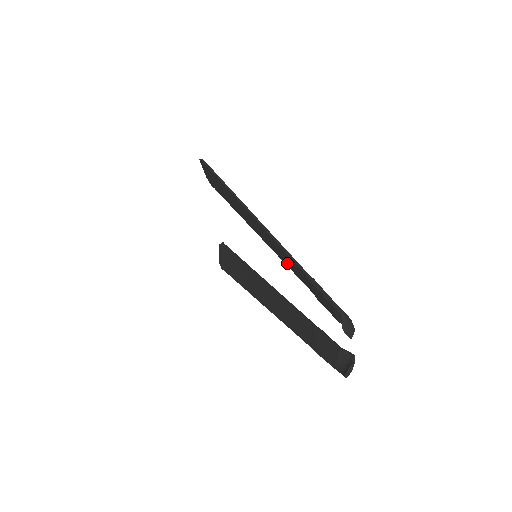
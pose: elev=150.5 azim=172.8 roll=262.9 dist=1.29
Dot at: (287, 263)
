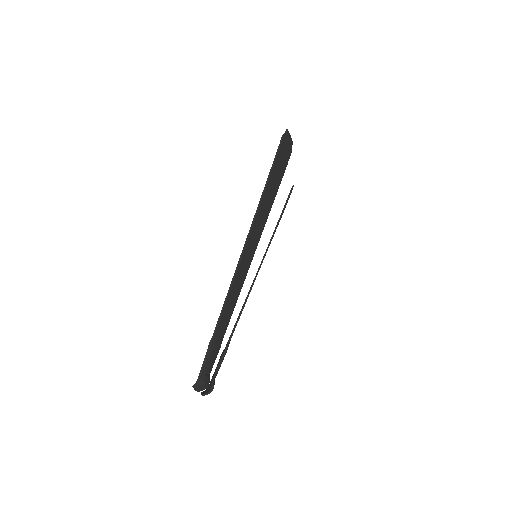
Dot at: (232, 303)
